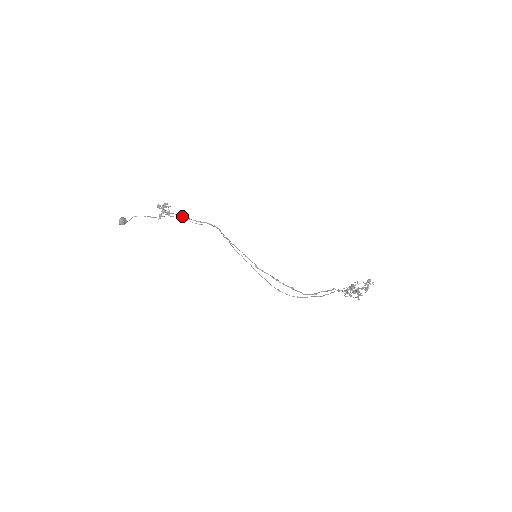
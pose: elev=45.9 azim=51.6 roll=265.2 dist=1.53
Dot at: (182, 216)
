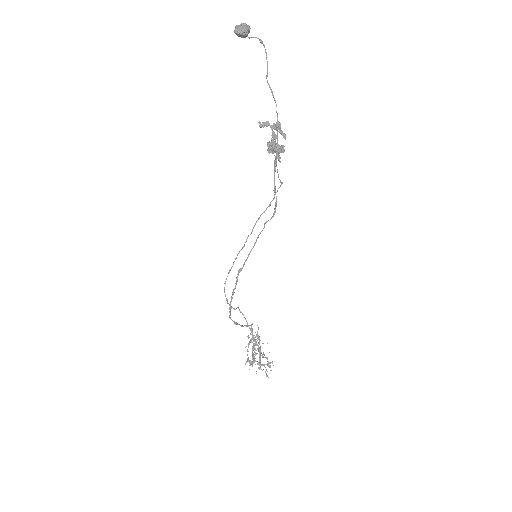
Dot at: (276, 158)
